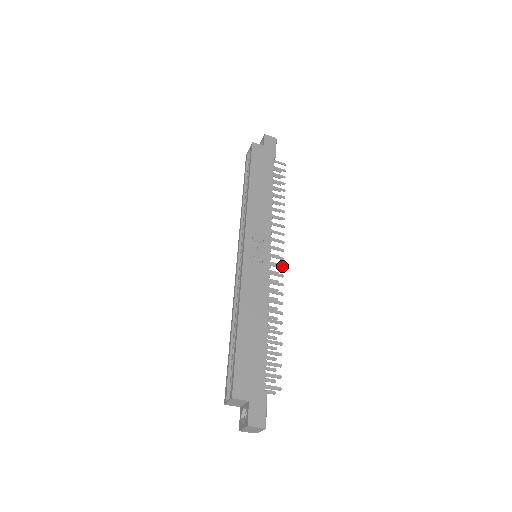
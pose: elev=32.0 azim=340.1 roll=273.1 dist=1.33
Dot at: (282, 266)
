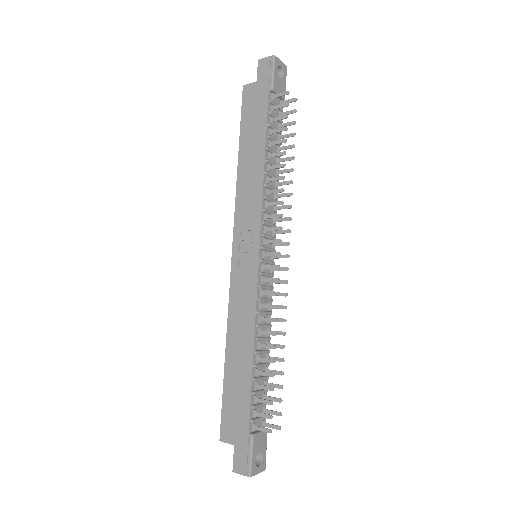
Dot at: (277, 266)
